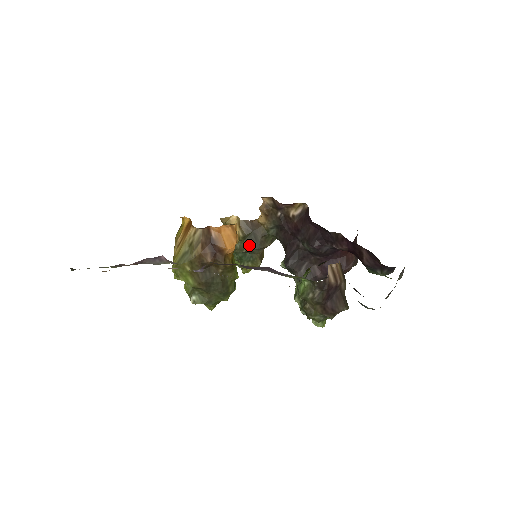
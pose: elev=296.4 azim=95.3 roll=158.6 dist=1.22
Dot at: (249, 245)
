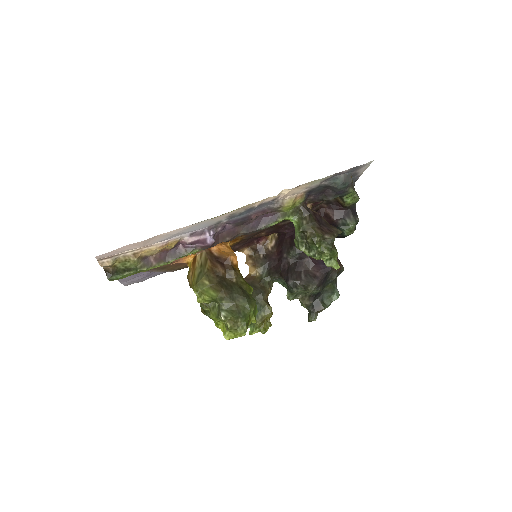
Dot at: (253, 295)
